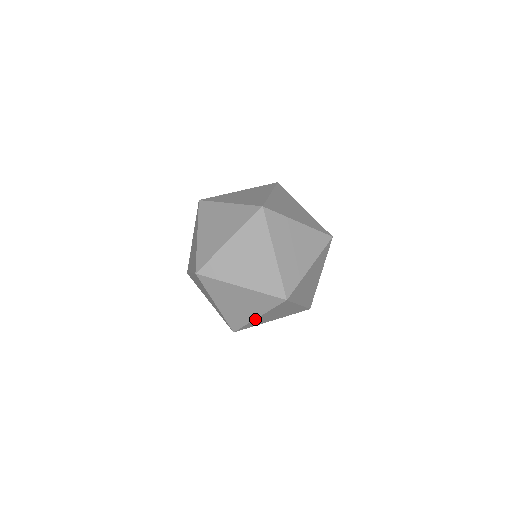
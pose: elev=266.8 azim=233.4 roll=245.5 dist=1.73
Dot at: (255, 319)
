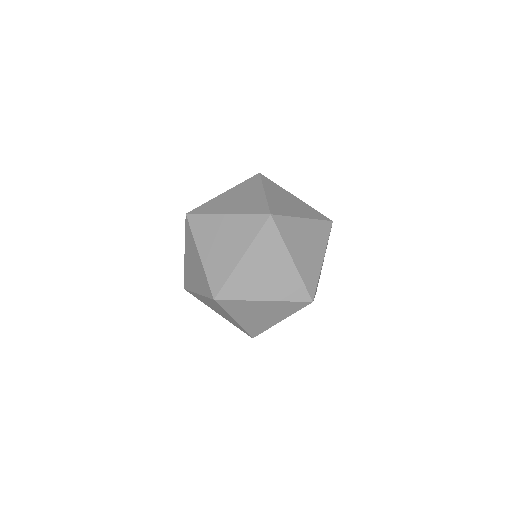
Dot at: (238, 264)
